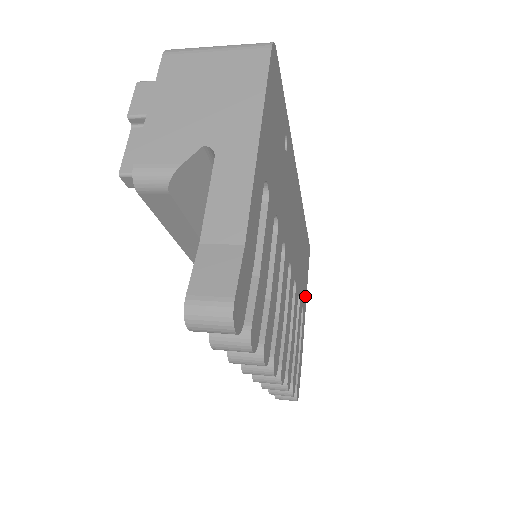
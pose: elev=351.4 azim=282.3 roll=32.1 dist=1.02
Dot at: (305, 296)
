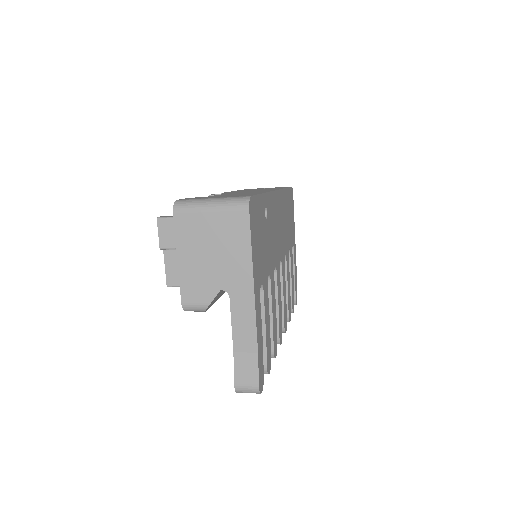
Dot at: (293, 231)
